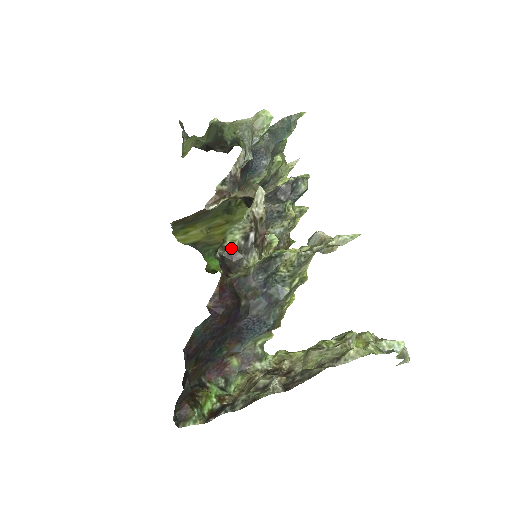
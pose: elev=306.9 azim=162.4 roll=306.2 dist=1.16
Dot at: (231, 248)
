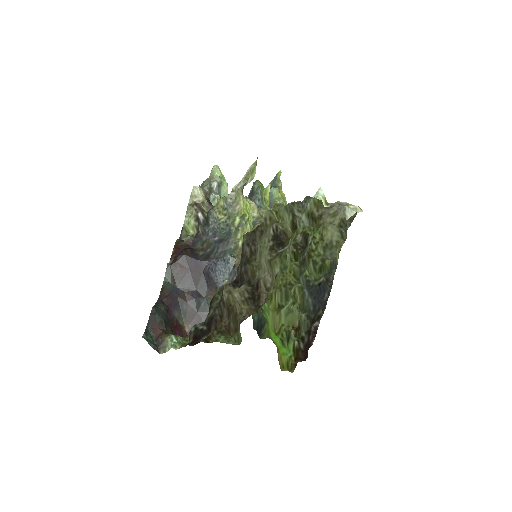
Dot at: (194, 234)
